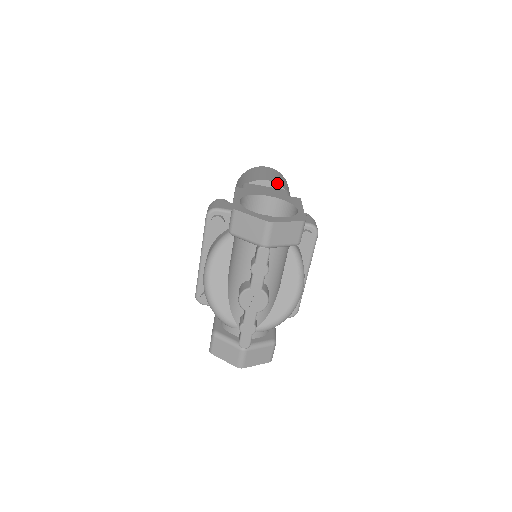
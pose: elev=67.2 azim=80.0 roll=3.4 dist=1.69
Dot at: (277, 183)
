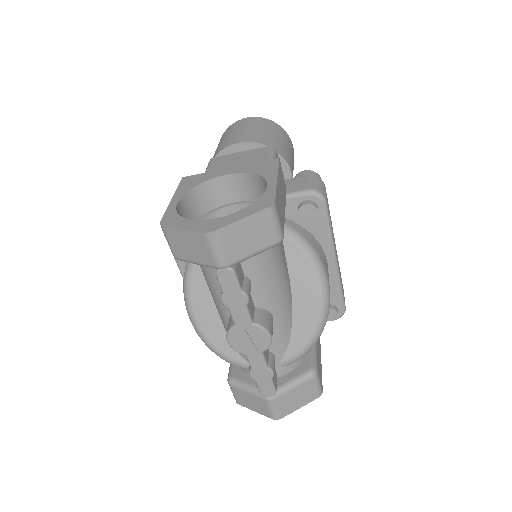
Dot at: (253, 141)
